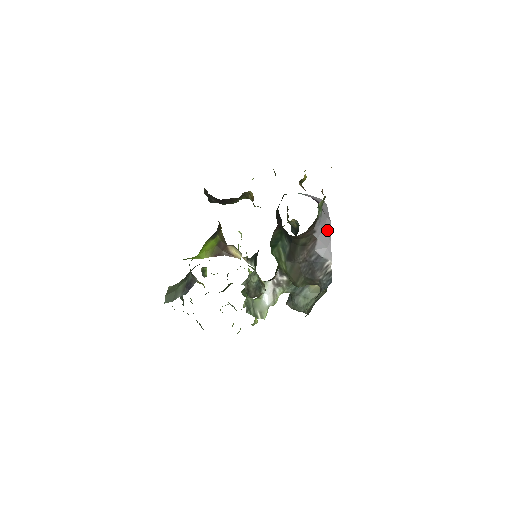
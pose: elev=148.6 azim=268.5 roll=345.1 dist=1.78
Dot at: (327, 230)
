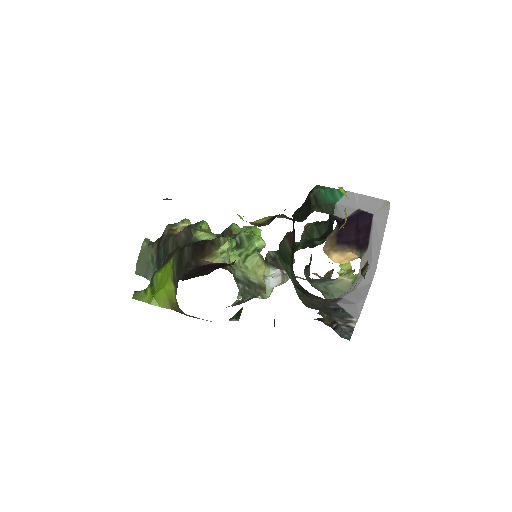
Dot at: (364, 286)
